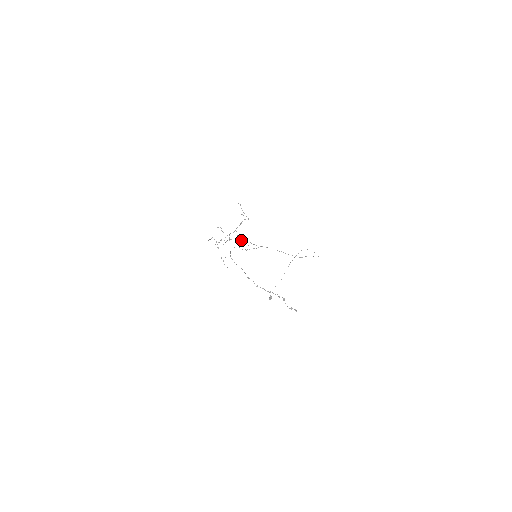
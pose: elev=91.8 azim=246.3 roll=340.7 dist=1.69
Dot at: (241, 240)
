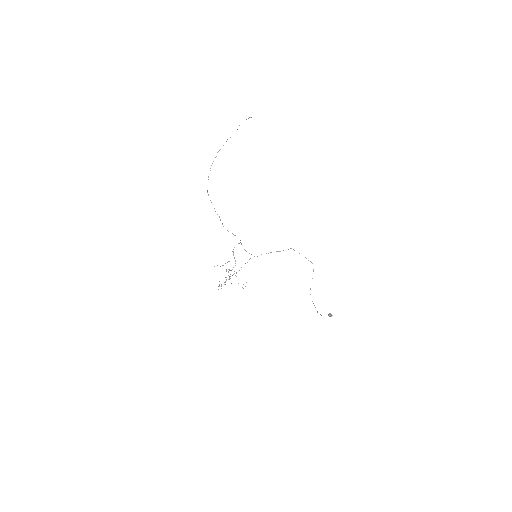
Dot at: (233, 255)
